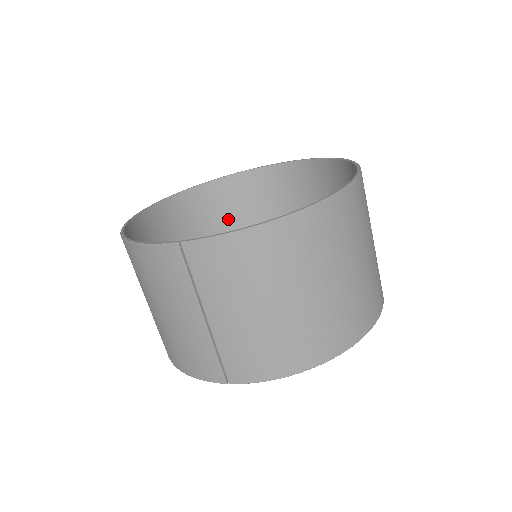
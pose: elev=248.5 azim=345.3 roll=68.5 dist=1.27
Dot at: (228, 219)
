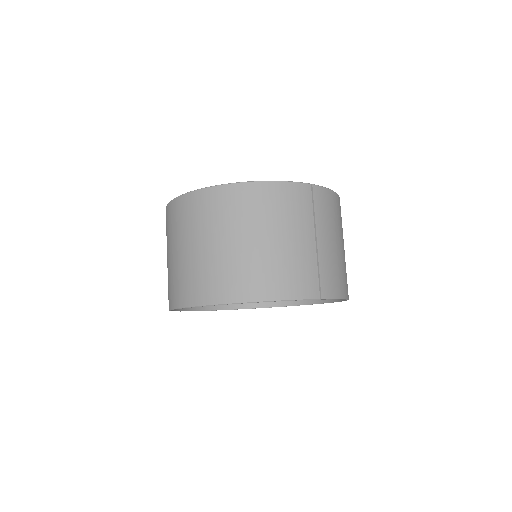
Dot at: occluded
